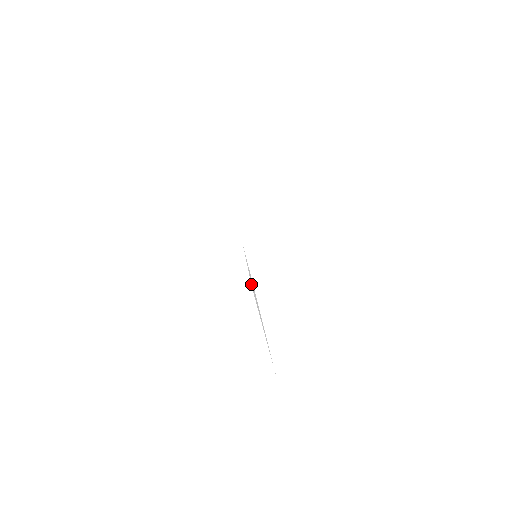
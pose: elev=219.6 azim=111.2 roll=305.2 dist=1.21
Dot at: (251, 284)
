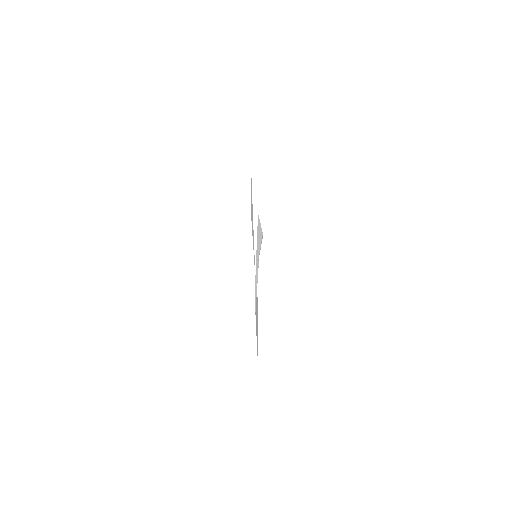
Dot at: (255, 276)
